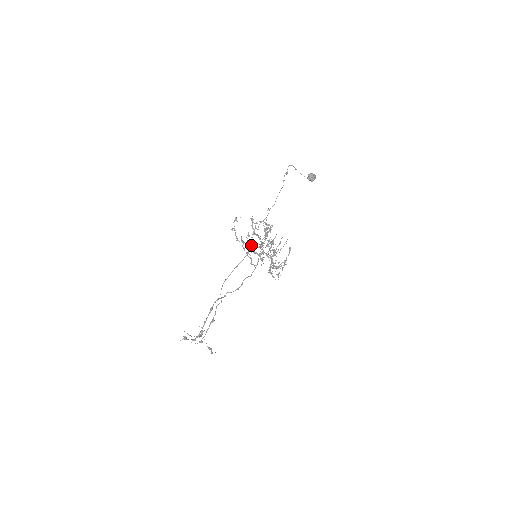
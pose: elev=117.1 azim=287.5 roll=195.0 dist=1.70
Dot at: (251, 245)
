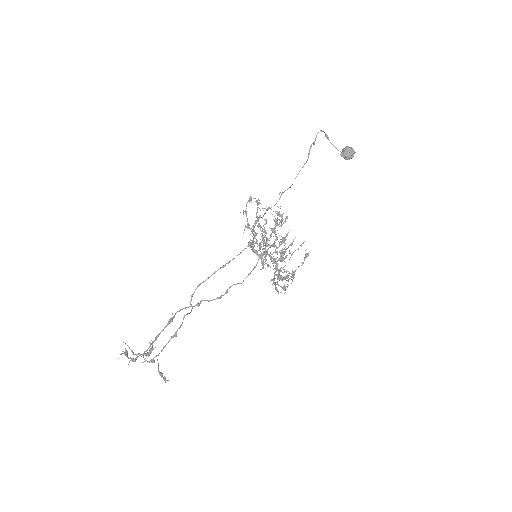
Dot at: (250, 239)
